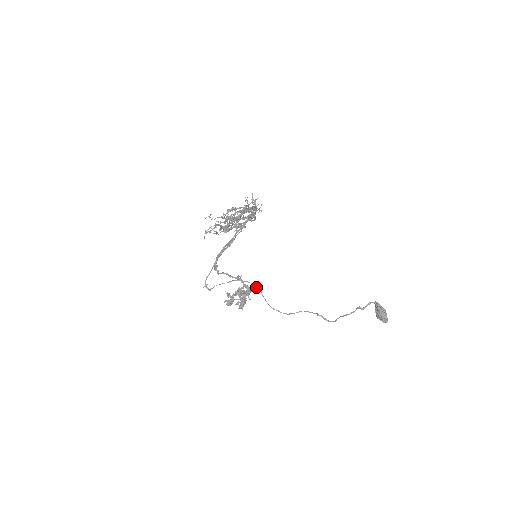
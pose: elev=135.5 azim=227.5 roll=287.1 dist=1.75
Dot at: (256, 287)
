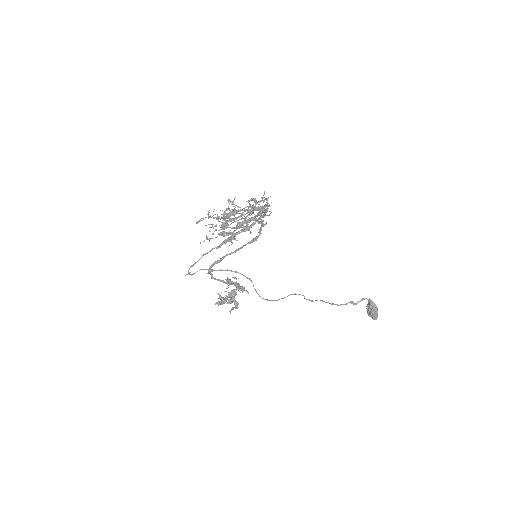
Dot at: (247, 278)
